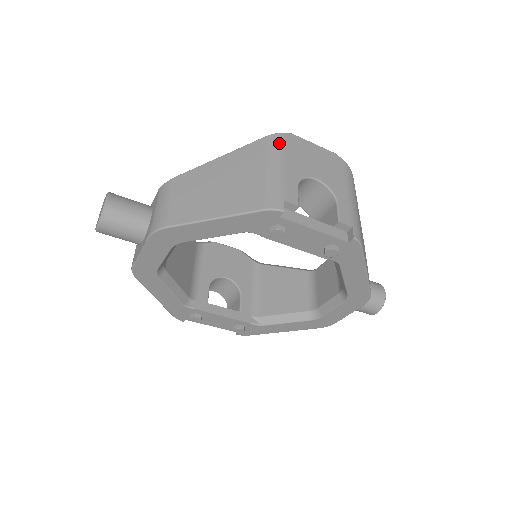
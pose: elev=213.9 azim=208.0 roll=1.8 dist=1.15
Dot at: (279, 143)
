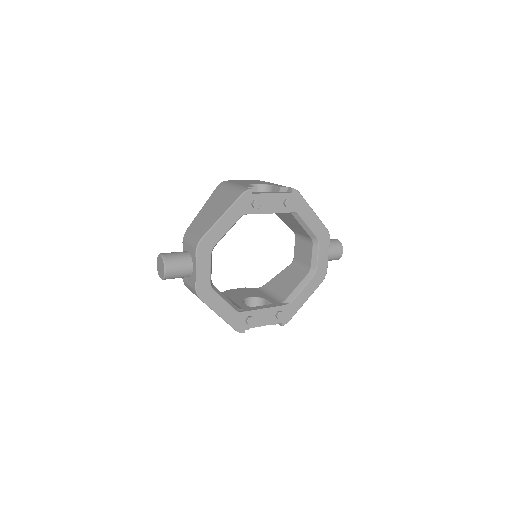
Dot at: (226, 182)
